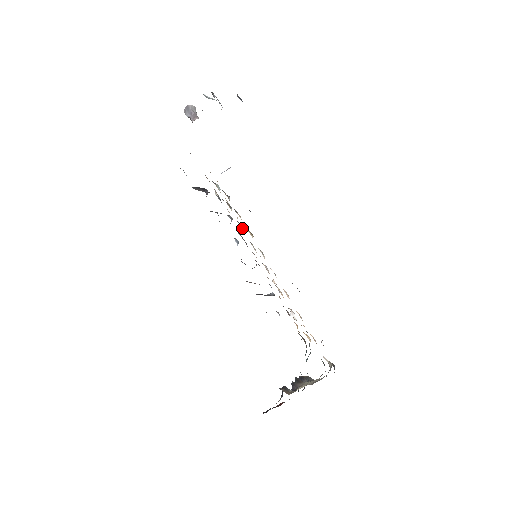
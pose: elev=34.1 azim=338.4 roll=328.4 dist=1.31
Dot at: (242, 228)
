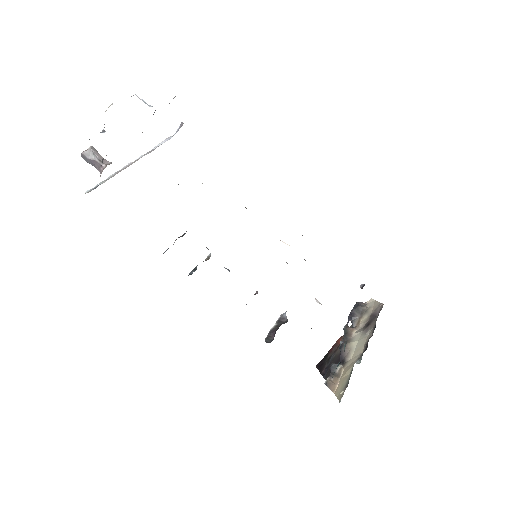
Dot at: occluded
